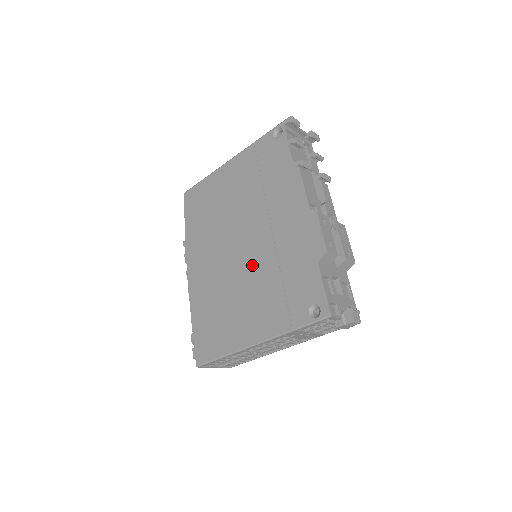
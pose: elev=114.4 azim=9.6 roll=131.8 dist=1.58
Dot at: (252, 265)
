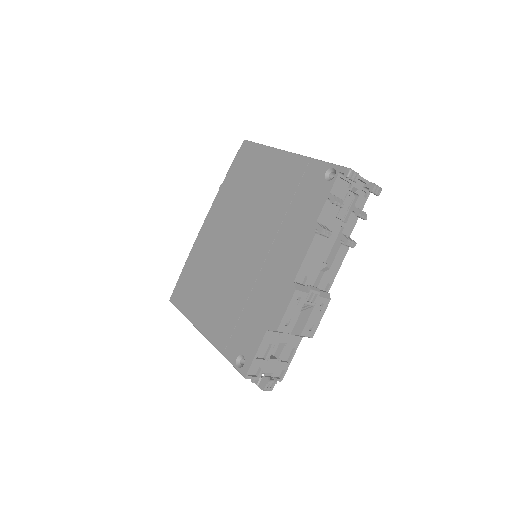
Dot at: (236, 273)
